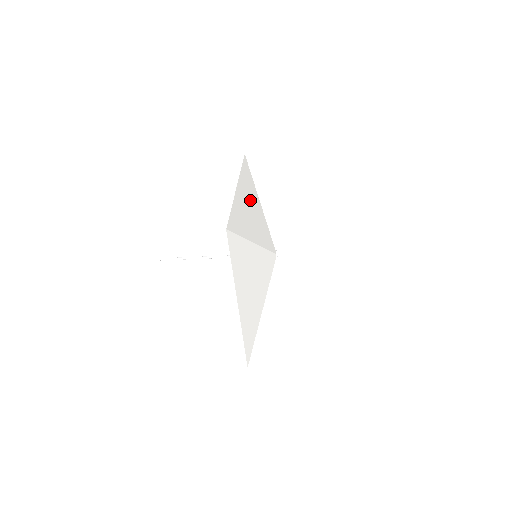
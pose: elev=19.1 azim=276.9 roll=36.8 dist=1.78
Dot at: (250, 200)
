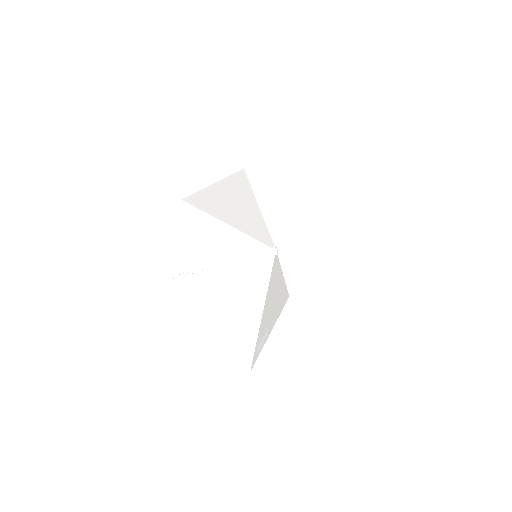
Dot at: (239, 198)
